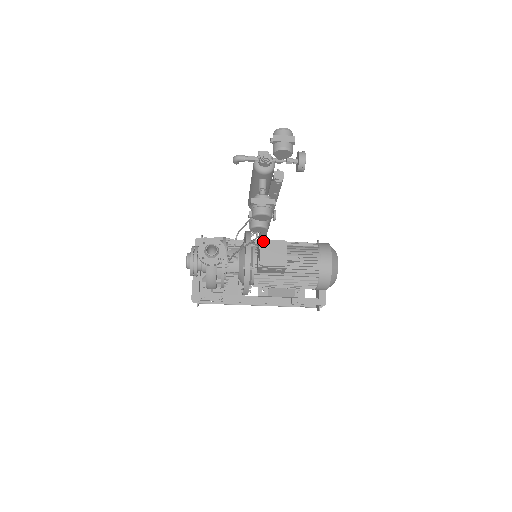
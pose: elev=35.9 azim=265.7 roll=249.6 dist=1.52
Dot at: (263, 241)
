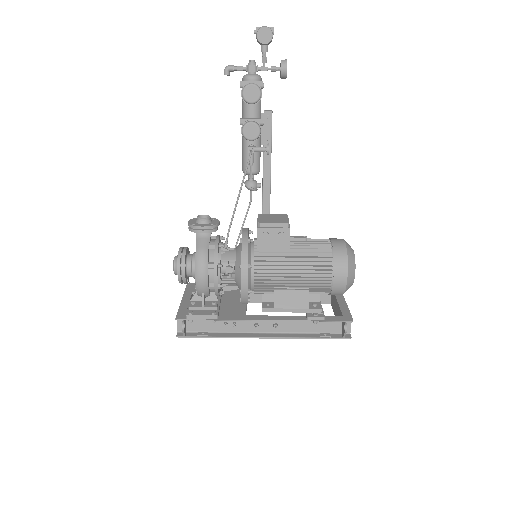
Dot at: (261, 214)
